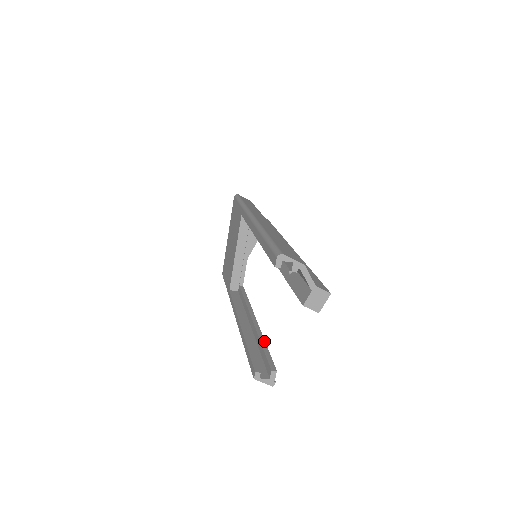
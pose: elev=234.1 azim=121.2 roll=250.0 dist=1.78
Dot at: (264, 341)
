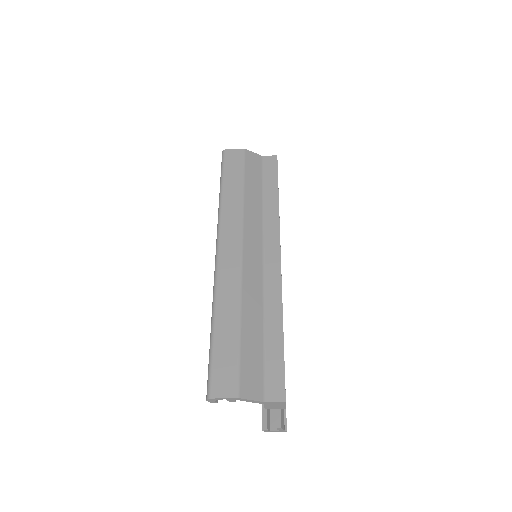
Dot at: occluded
